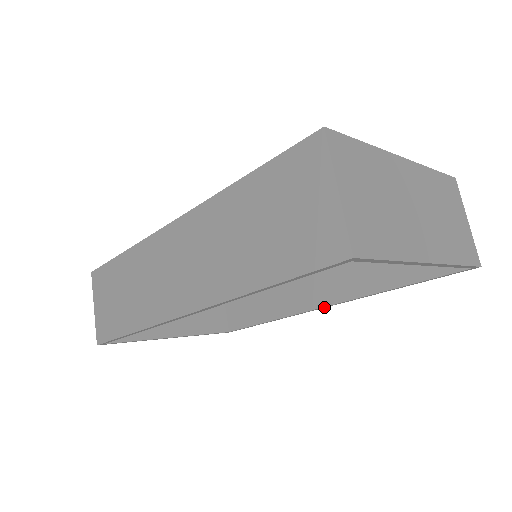
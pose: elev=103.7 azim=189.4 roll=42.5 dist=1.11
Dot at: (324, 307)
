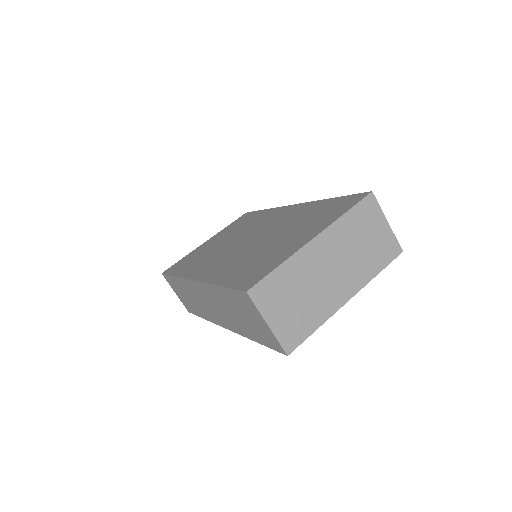
Dot at: occluded
